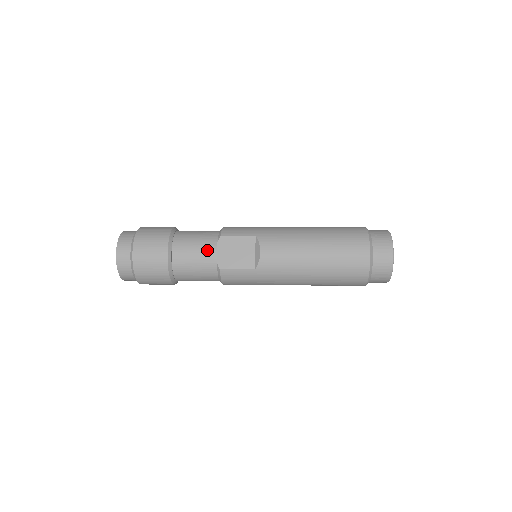
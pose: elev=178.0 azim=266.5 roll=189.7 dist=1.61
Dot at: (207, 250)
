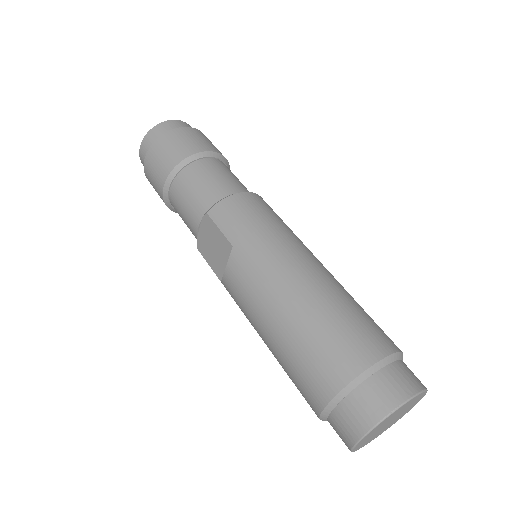
Dot at: (192, 217)
